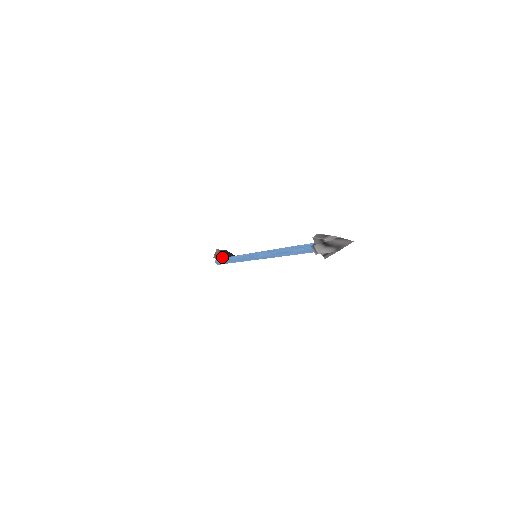
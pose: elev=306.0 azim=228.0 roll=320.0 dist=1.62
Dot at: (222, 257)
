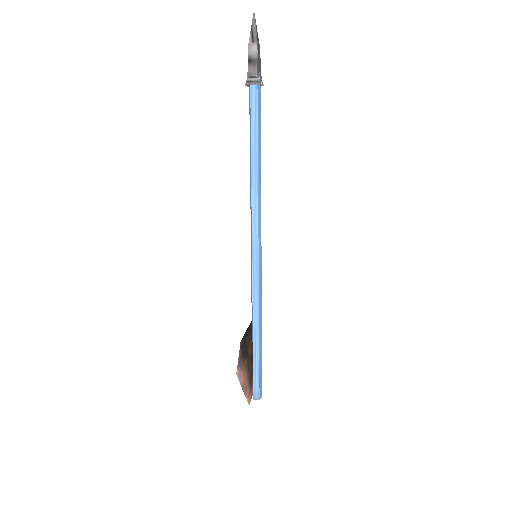
Dot at: occluded
